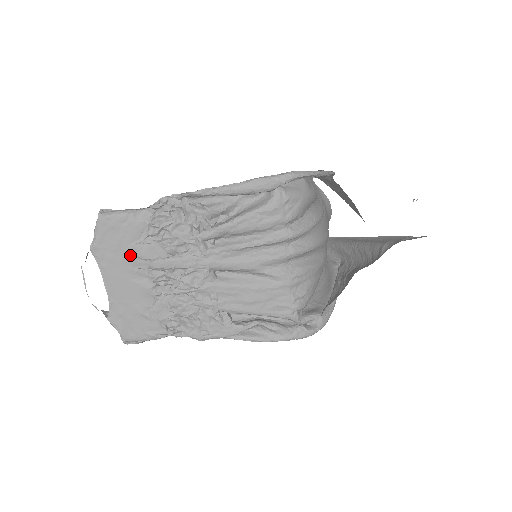
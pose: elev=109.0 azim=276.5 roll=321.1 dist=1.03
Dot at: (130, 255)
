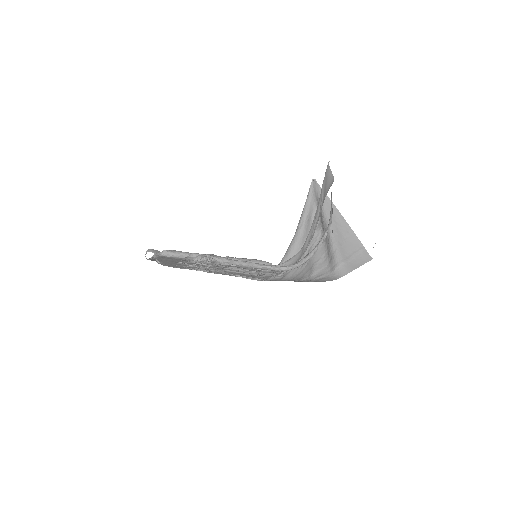
Dot at: (177, 261)
